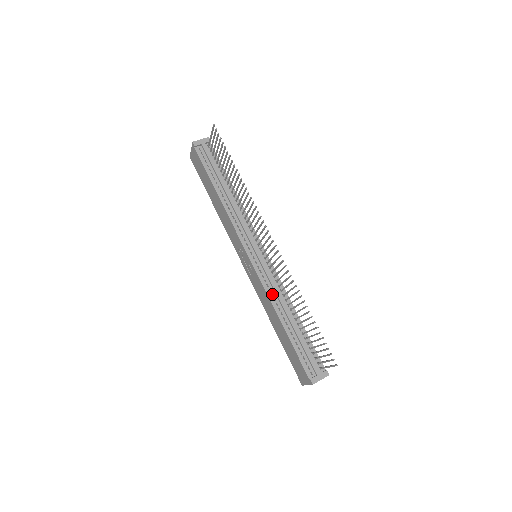
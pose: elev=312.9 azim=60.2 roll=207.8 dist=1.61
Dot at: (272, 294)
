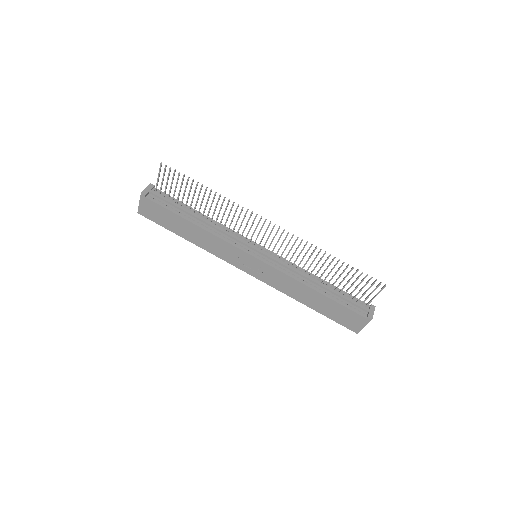
Dot at: (293, 274)
